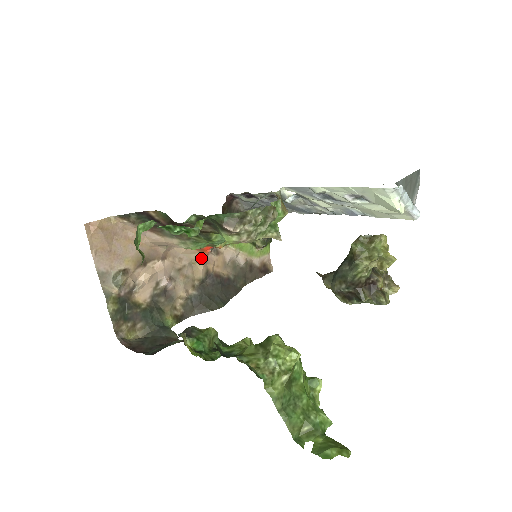
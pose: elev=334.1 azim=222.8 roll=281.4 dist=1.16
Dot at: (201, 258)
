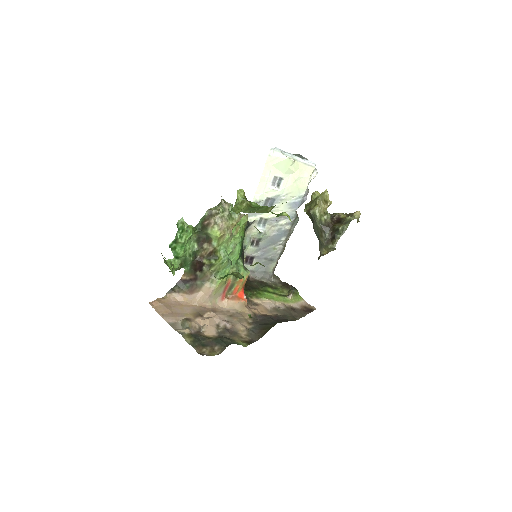
Dot at: (243, 306)
